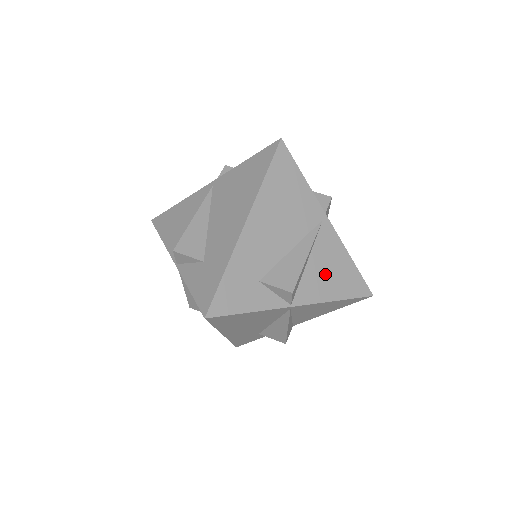
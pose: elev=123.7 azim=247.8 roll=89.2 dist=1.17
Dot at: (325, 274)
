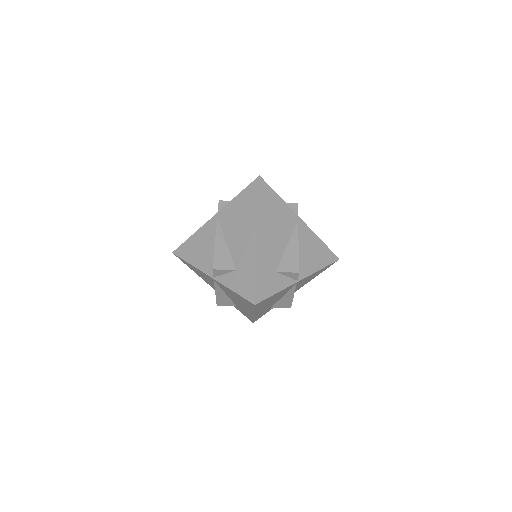
Dot at: (310, 255)
